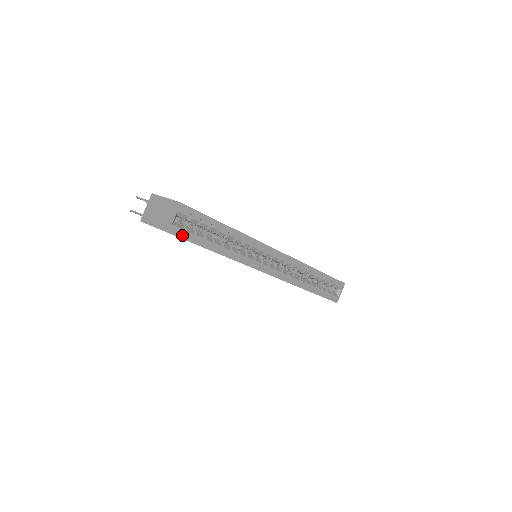
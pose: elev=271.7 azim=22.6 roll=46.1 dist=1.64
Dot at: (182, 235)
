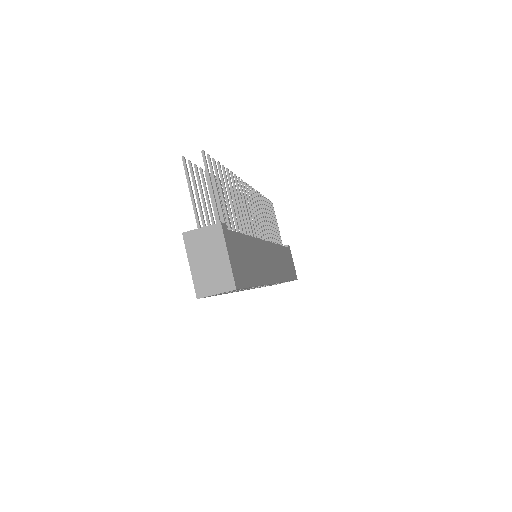
Dot at: (209, 296)
